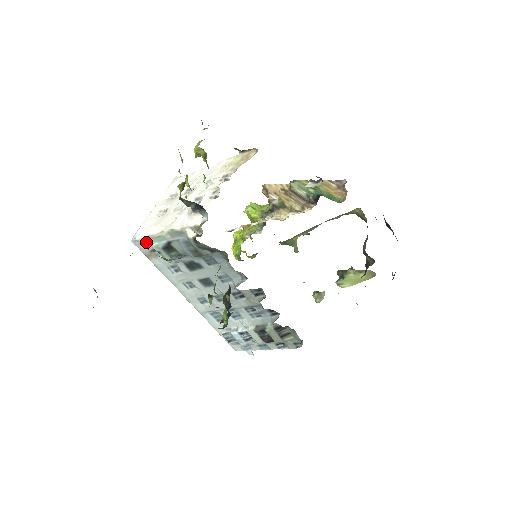
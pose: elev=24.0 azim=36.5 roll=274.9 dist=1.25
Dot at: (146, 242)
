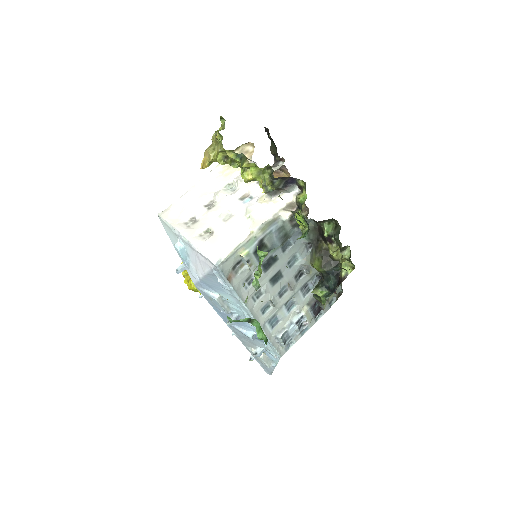
Dot at: (231, 259)
